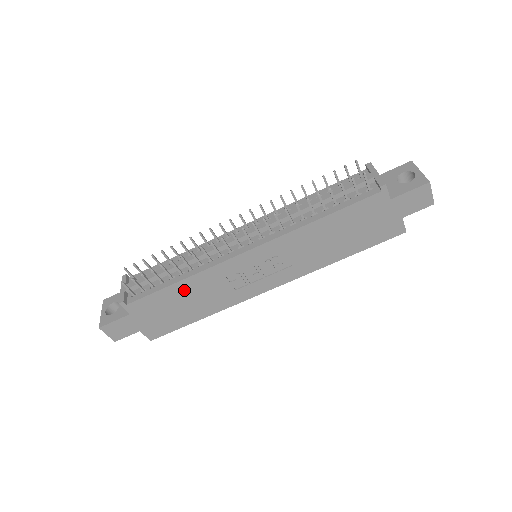
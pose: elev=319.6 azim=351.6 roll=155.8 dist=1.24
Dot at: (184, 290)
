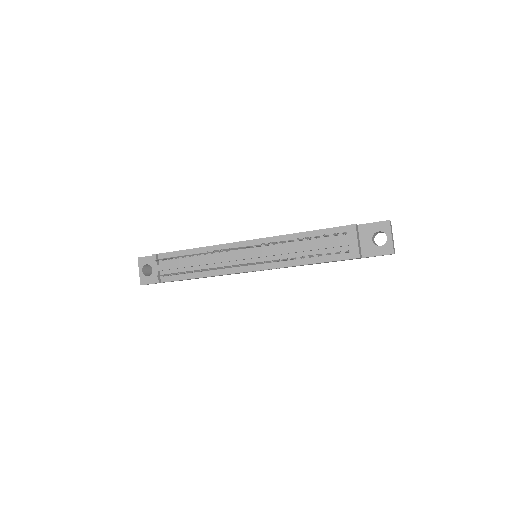
Dot at: occluded
